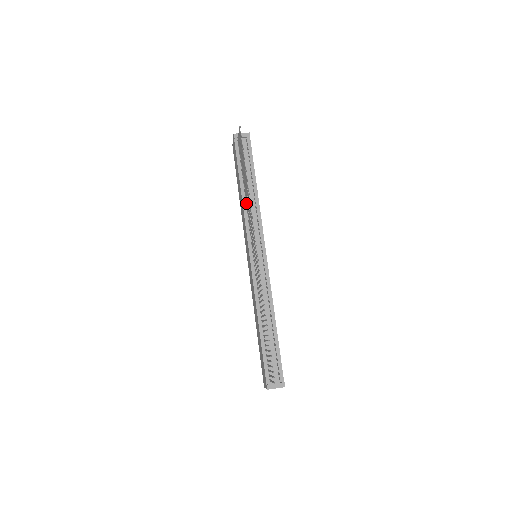
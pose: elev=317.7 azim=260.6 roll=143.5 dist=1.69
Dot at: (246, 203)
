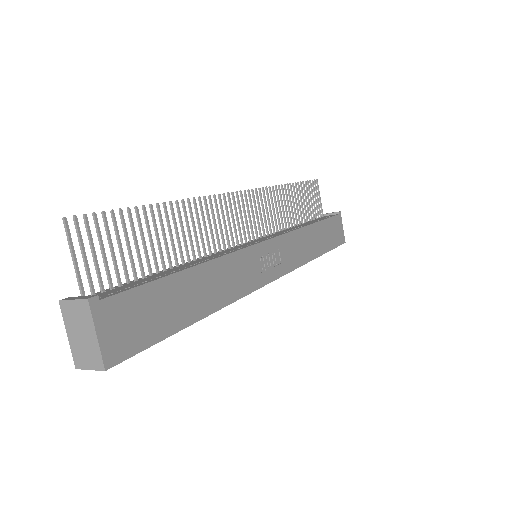
Dot at: (285, 224)
